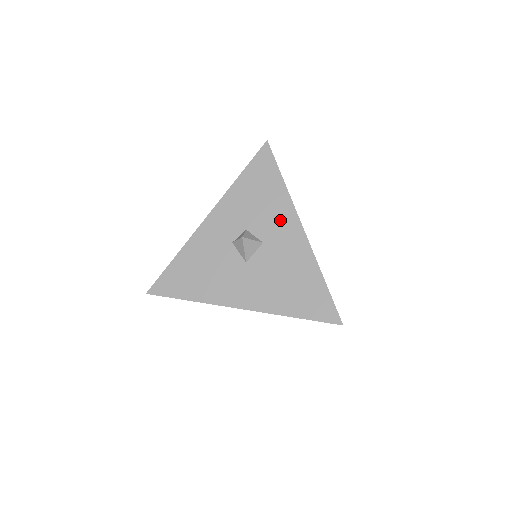
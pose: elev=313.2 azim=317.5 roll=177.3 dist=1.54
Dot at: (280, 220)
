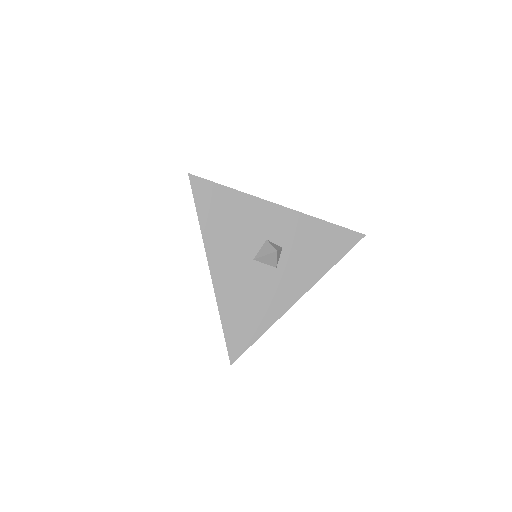
Dot at: (301, 275)
